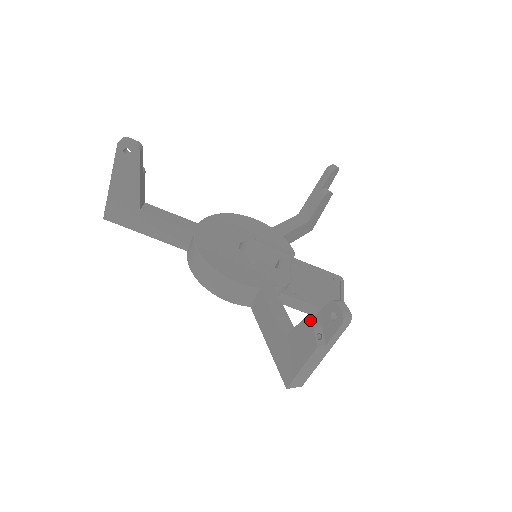
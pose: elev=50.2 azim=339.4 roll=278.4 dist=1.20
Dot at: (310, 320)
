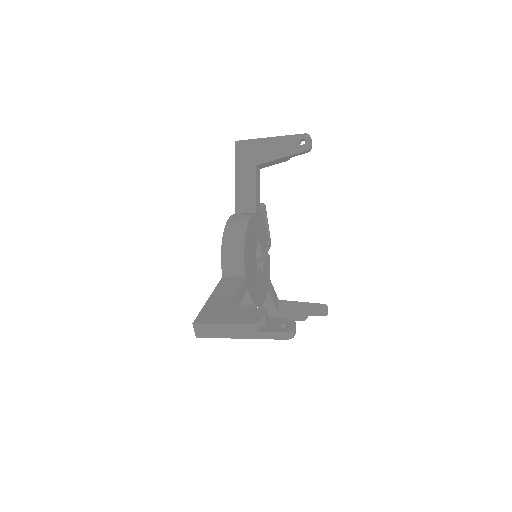
Dot at: occluded
